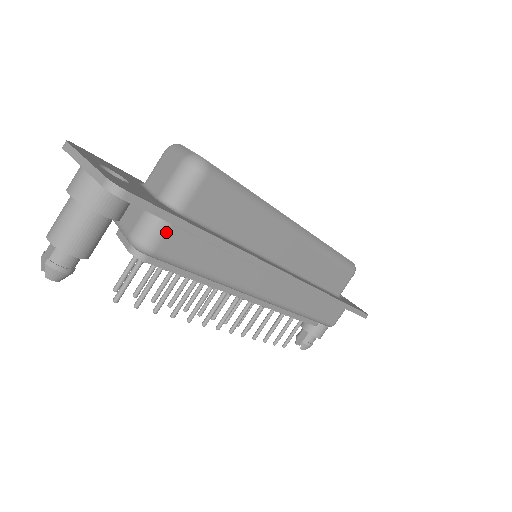
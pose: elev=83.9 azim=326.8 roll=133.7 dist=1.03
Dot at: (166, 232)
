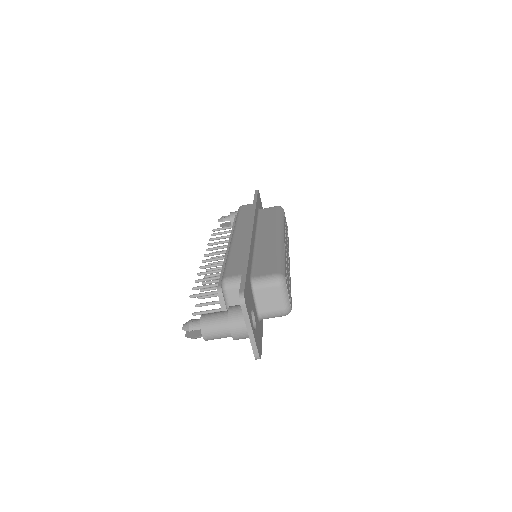
Dot at: occluded
